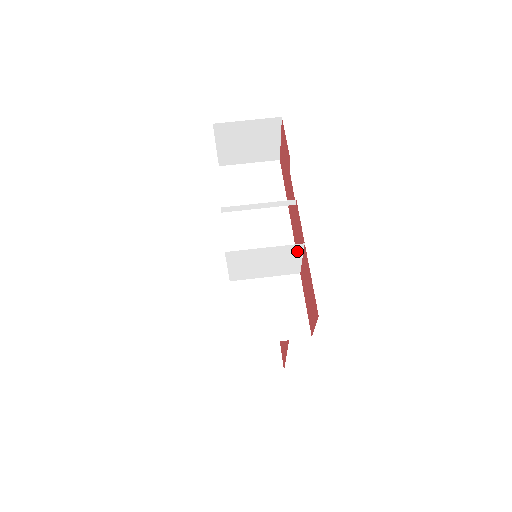
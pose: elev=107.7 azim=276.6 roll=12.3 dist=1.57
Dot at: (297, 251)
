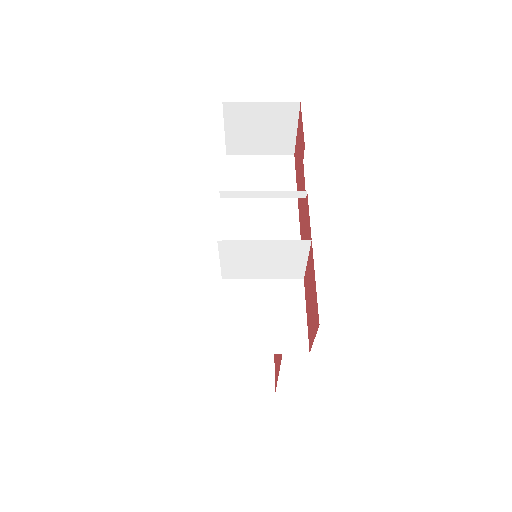
Dot at: (302, 249)
